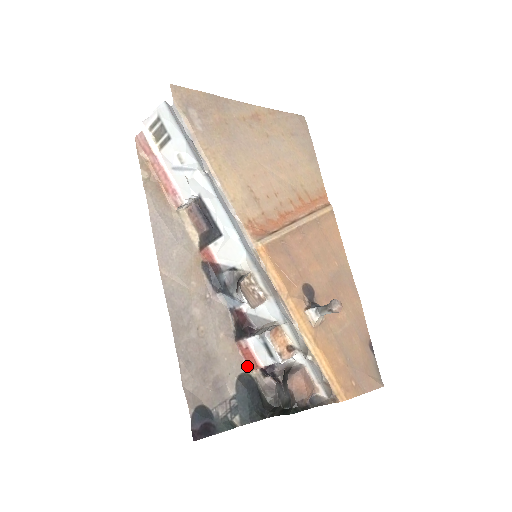
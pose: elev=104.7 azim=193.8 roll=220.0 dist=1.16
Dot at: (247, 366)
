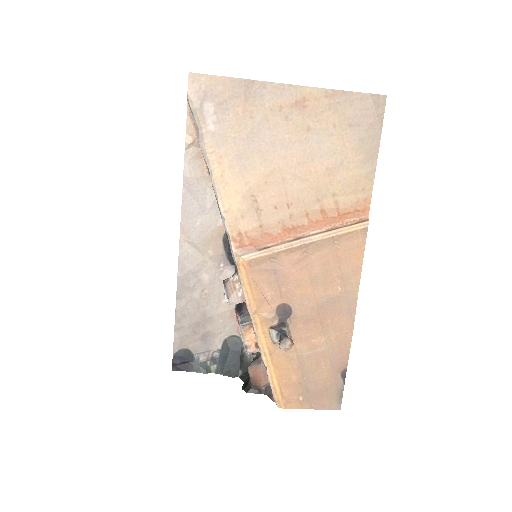
Dot at: occluded
